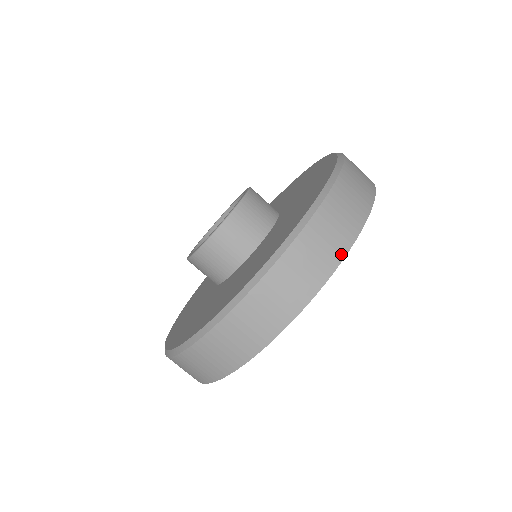
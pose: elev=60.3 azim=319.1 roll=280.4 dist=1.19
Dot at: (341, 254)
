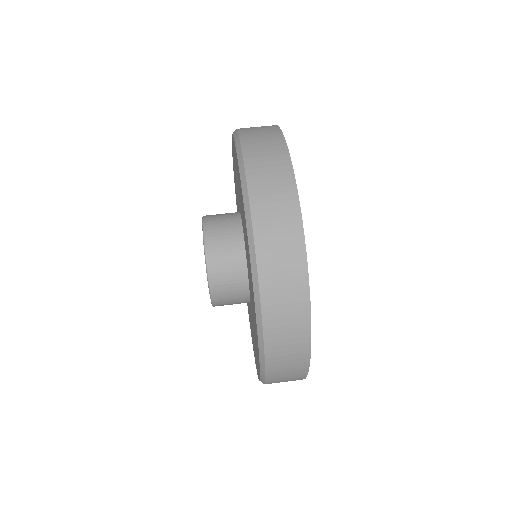
Dot at: (280, 137)
